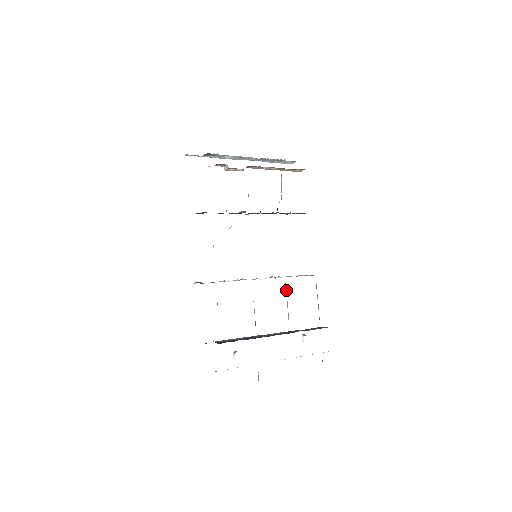
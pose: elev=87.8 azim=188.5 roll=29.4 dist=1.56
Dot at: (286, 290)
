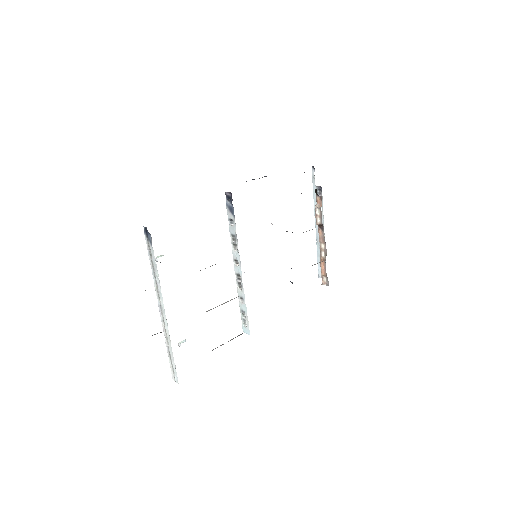
Dot at: occluded
